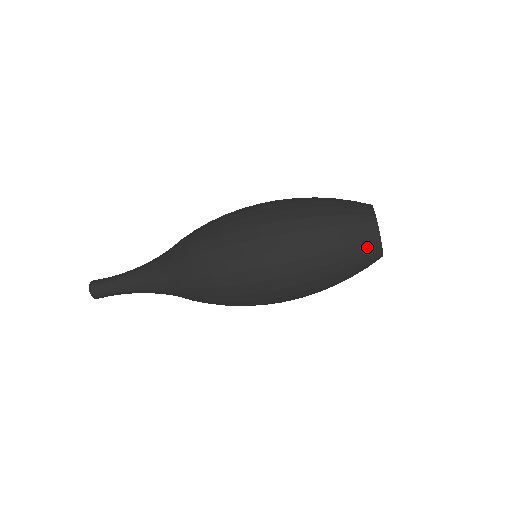
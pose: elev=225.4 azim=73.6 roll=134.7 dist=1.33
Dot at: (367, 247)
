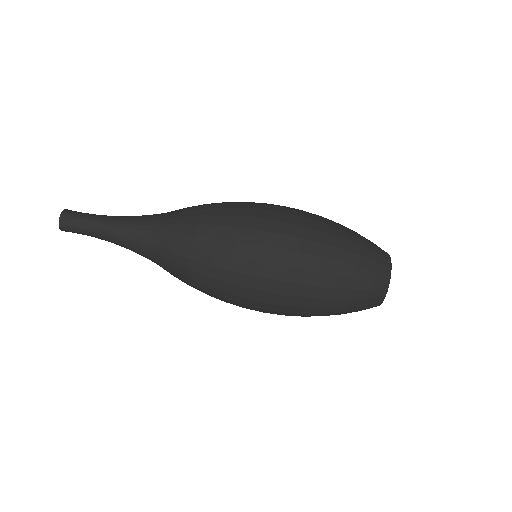
Dot at: (372, 296)
